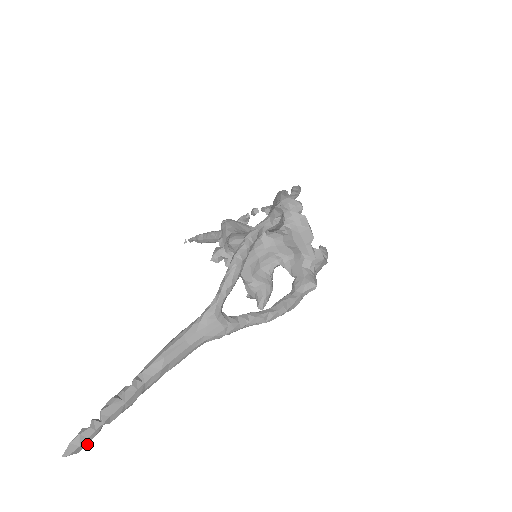
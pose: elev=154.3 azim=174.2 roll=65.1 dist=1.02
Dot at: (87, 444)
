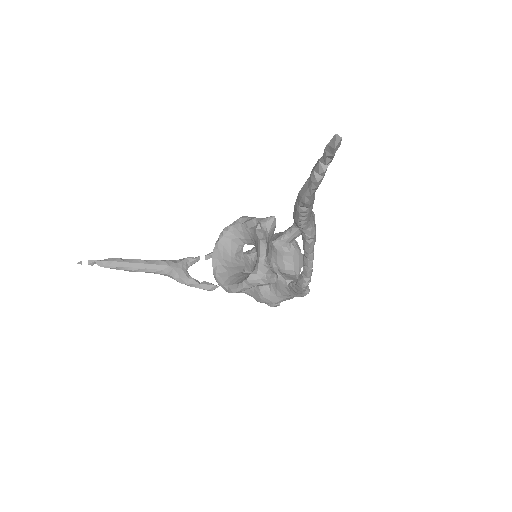
Dot at: (334, 154)
